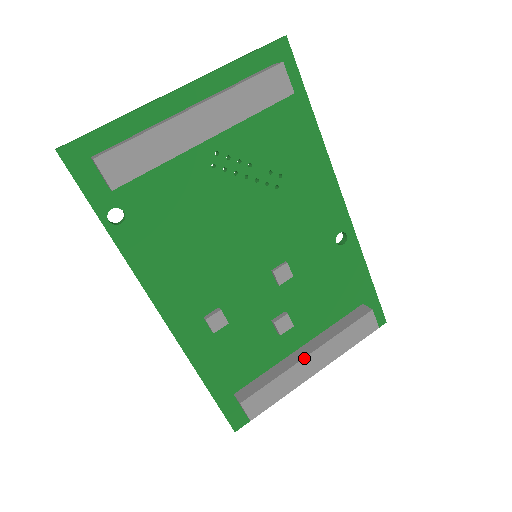
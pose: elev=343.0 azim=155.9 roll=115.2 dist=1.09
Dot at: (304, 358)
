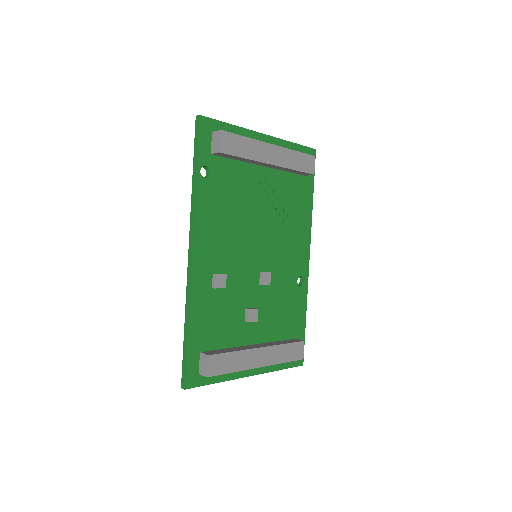
Dot at: (257, 348)
